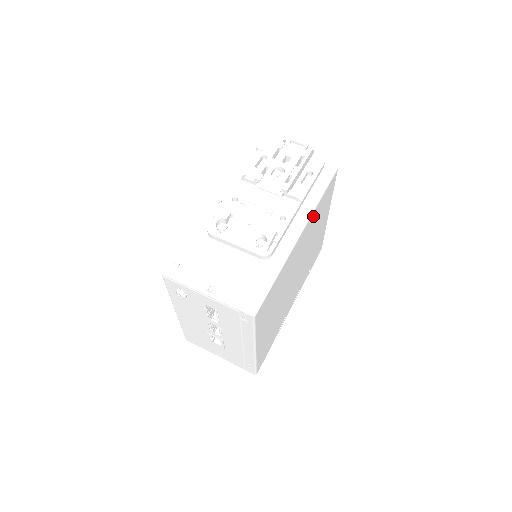
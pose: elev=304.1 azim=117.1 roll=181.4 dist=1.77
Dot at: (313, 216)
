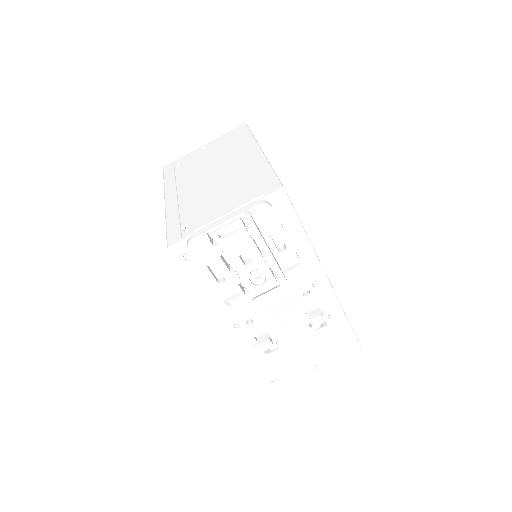
Dot at: occluded
